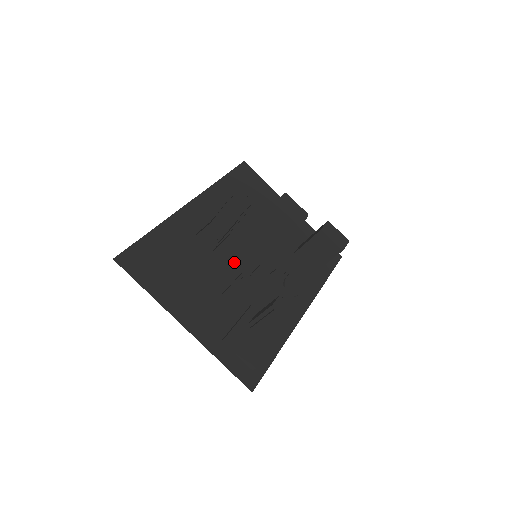
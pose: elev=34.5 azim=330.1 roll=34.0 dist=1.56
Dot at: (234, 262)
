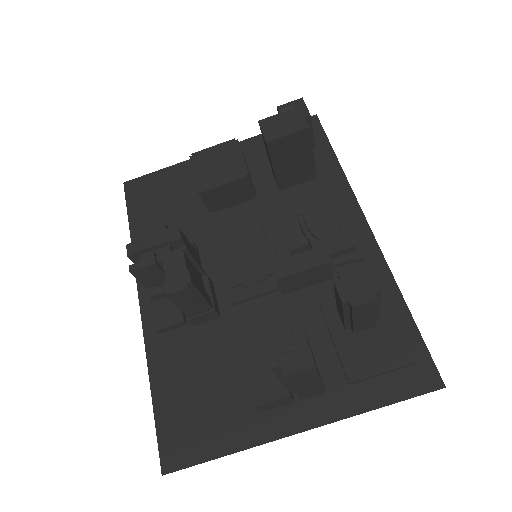
Dot at: (249, 293)
